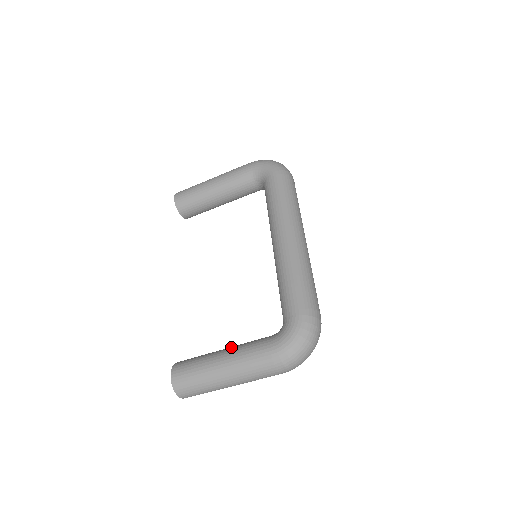
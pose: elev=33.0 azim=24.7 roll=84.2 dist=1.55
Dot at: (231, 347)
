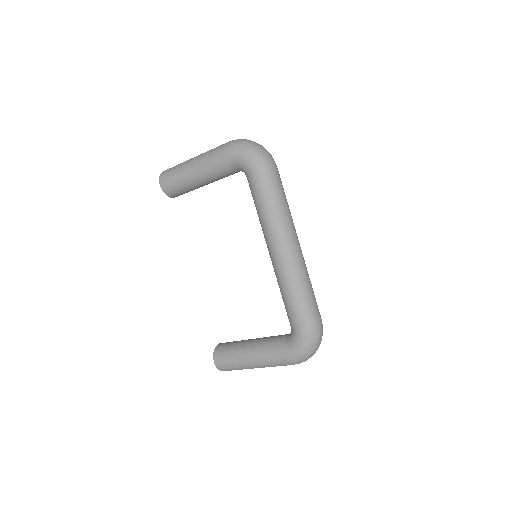
Dot at: (254, 345)
